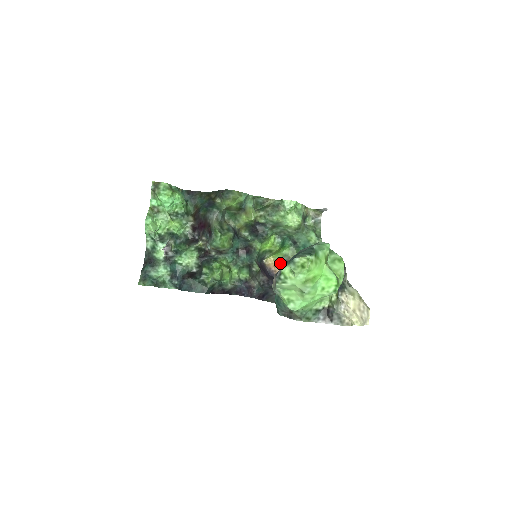
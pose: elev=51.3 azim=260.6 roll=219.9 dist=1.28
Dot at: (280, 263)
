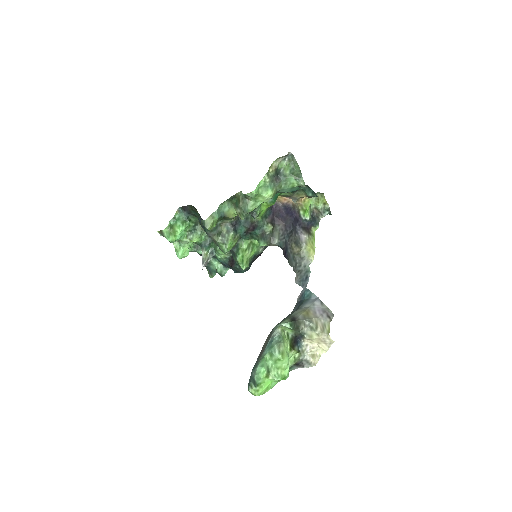
Dot at: (287, 197)
